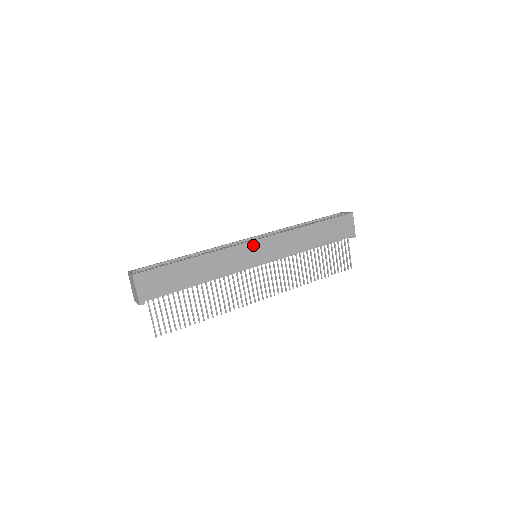
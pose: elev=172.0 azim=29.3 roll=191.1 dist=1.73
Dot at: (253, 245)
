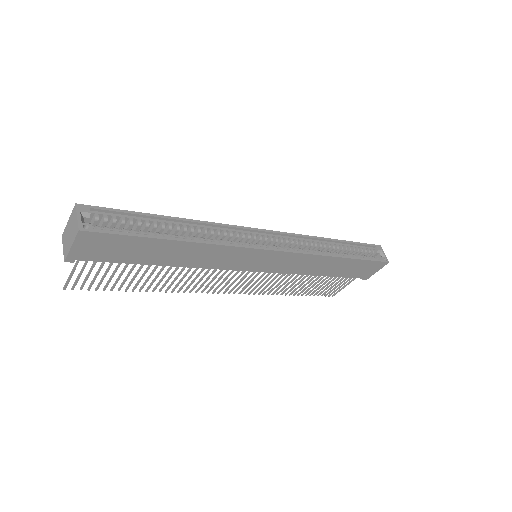
Dot at: (264, 253)
